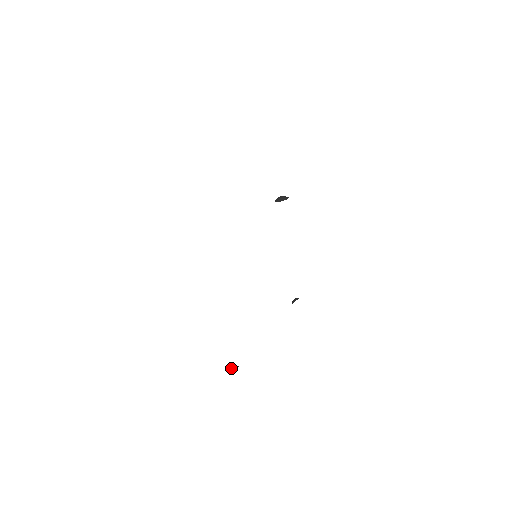
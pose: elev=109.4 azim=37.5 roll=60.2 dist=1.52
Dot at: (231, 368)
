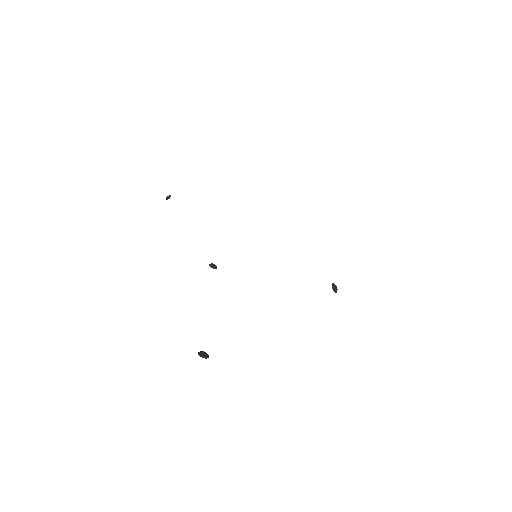
Dot at: (205, 354)
